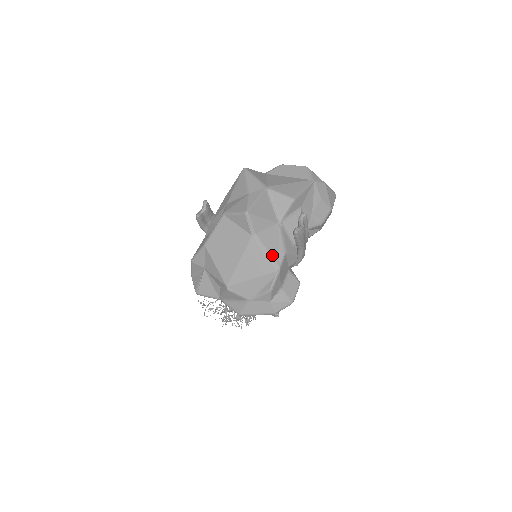
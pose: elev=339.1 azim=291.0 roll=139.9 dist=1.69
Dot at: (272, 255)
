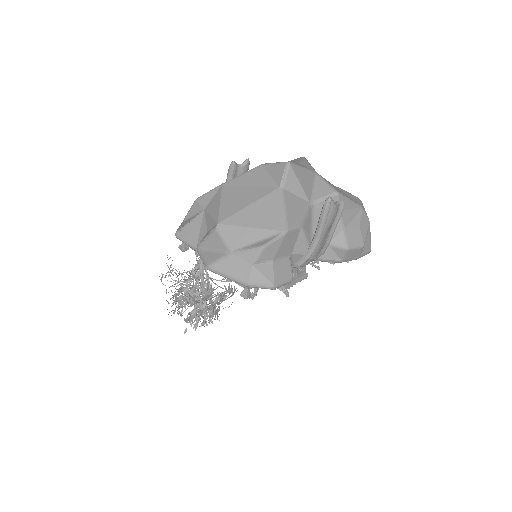
Dot at: (287, 215)
